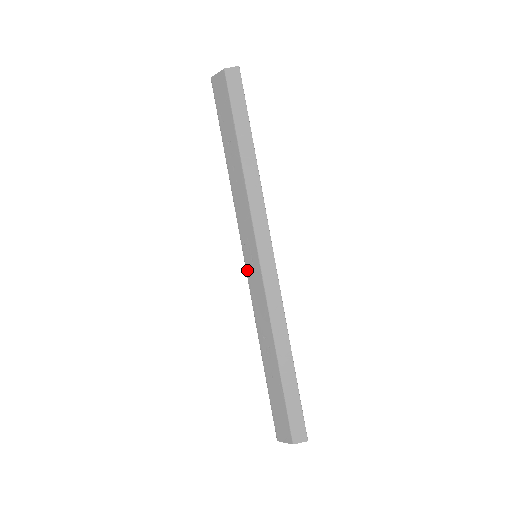
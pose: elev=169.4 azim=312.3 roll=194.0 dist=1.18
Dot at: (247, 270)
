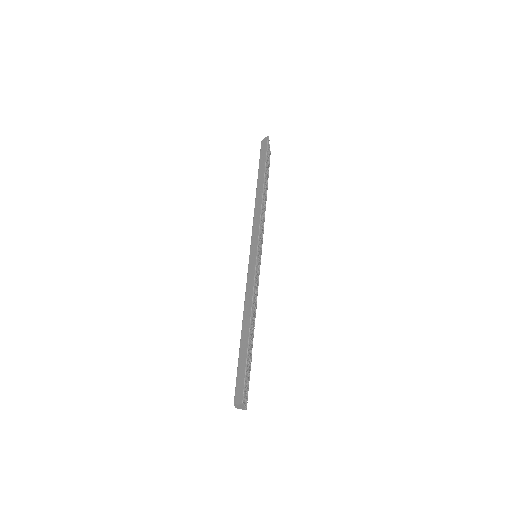
Dot at: occluded
